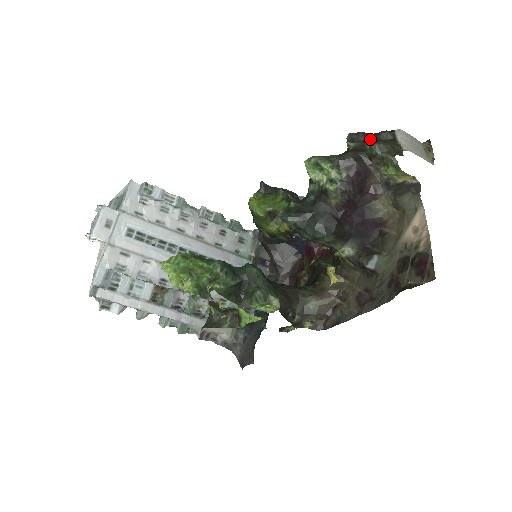
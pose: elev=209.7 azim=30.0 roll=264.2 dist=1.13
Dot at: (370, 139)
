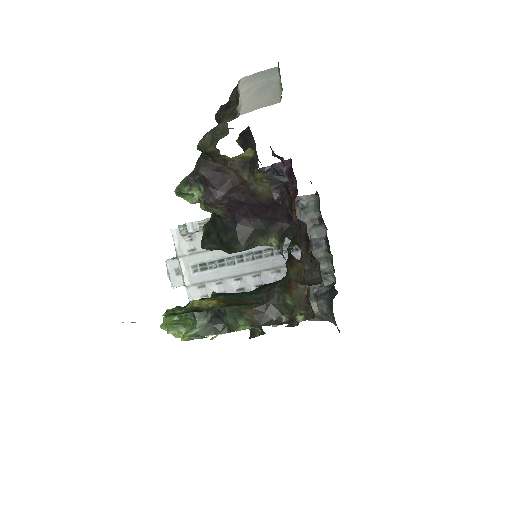
Dot at: occluded
